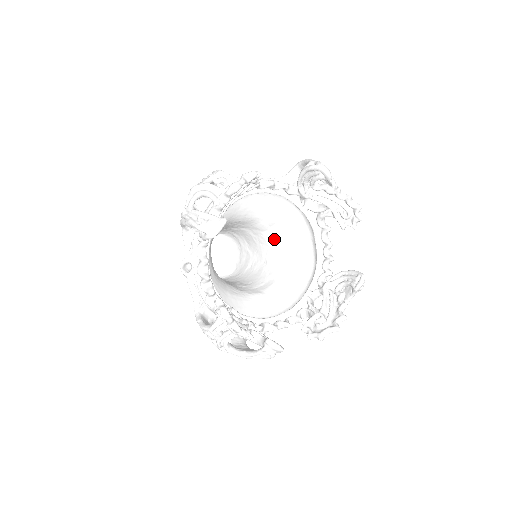
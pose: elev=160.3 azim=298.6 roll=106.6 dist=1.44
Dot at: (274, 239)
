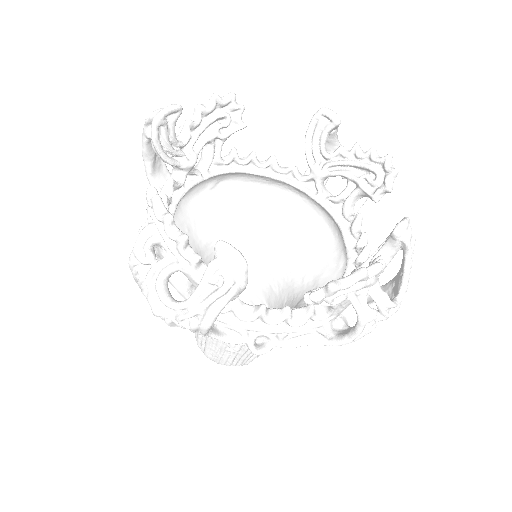
Dot at: (295, 271)
